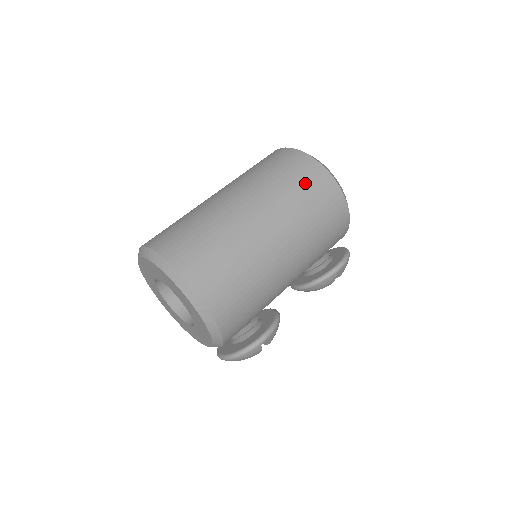
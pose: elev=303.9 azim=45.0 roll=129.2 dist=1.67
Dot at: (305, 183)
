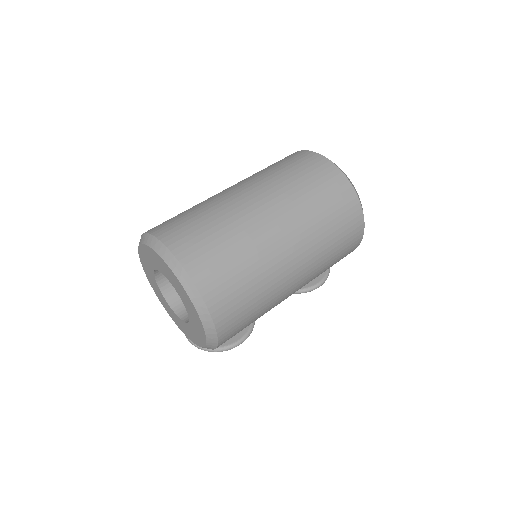
Dot at: (342, 226)
